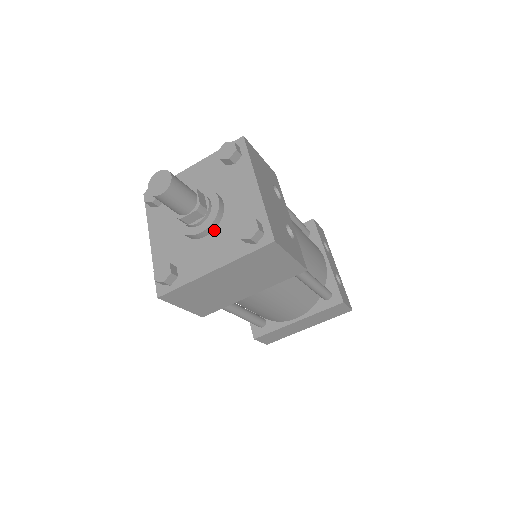
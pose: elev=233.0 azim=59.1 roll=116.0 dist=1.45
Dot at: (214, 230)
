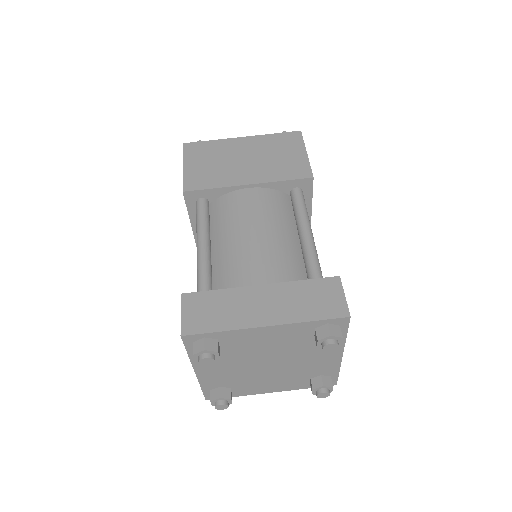
Dot at: occluded
